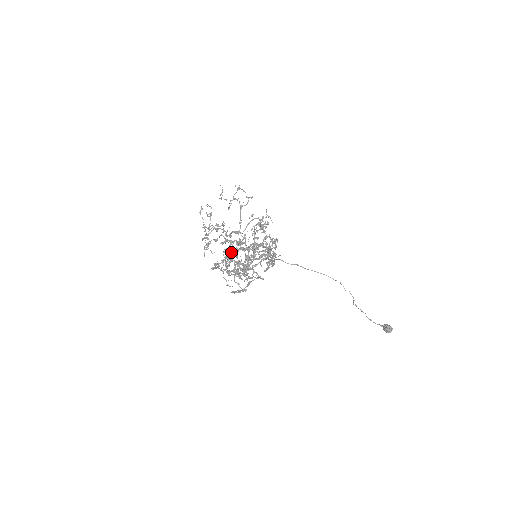
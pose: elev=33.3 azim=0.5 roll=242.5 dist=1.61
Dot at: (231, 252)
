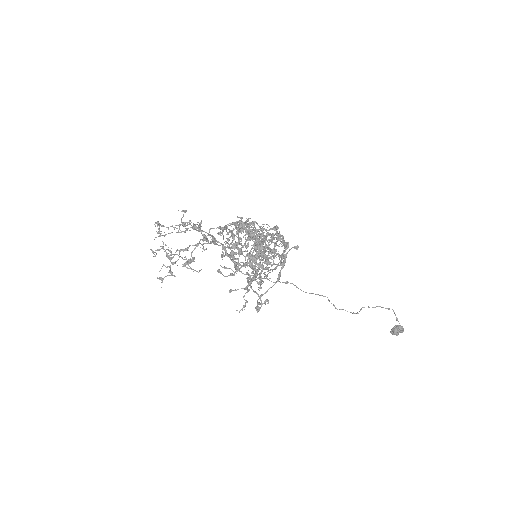
Dot at: occluded
